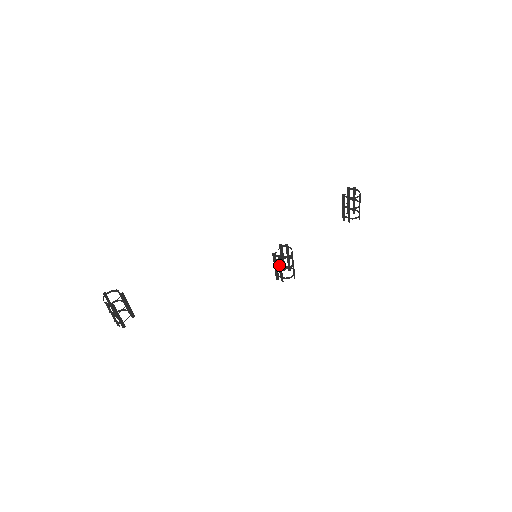
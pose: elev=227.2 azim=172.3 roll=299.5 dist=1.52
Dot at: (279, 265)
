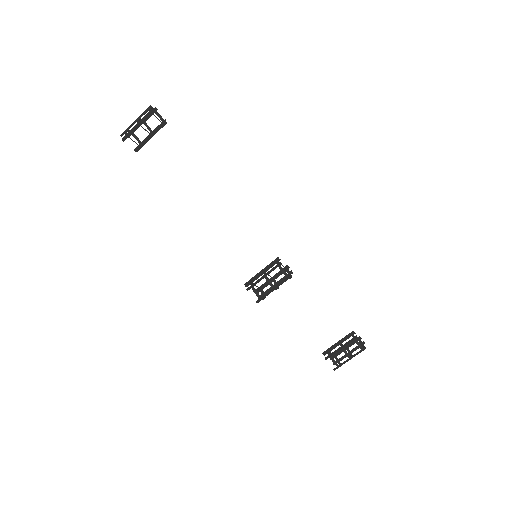
Dot at: (268, 272)
